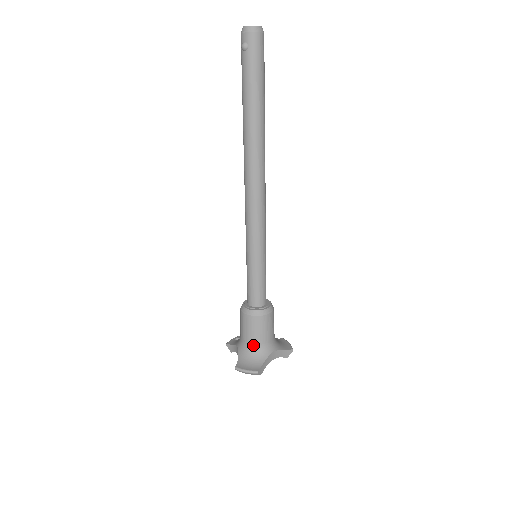
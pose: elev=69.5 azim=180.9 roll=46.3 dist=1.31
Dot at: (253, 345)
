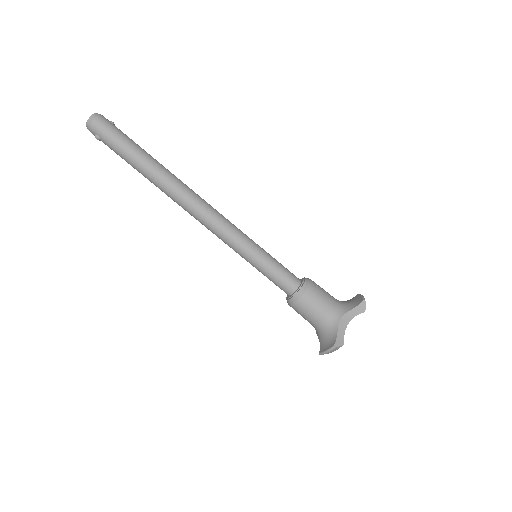
Dot at: (319, 325)
